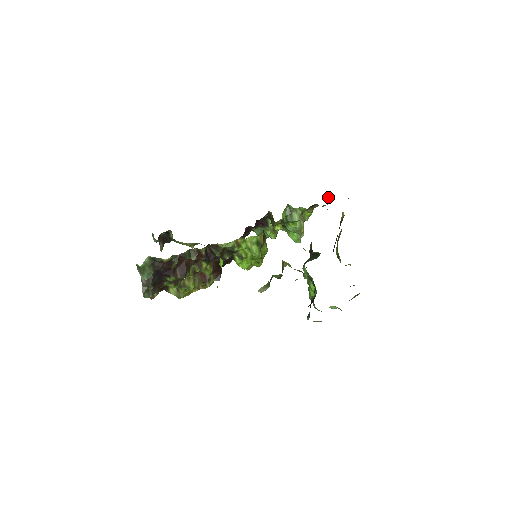
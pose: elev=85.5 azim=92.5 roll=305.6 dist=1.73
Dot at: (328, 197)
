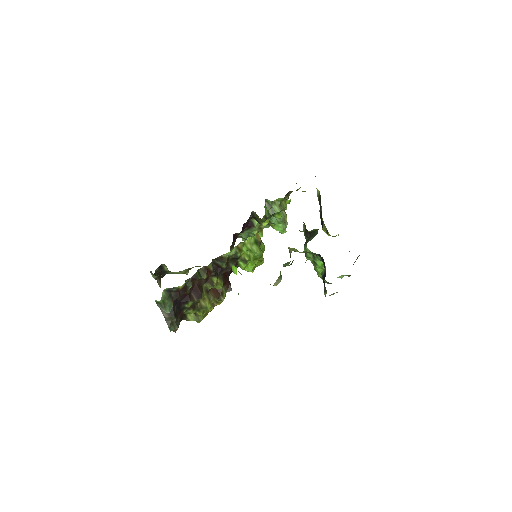
Dot at: occluded
